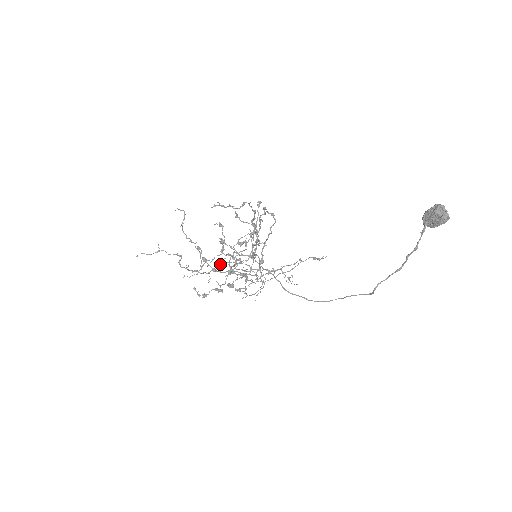
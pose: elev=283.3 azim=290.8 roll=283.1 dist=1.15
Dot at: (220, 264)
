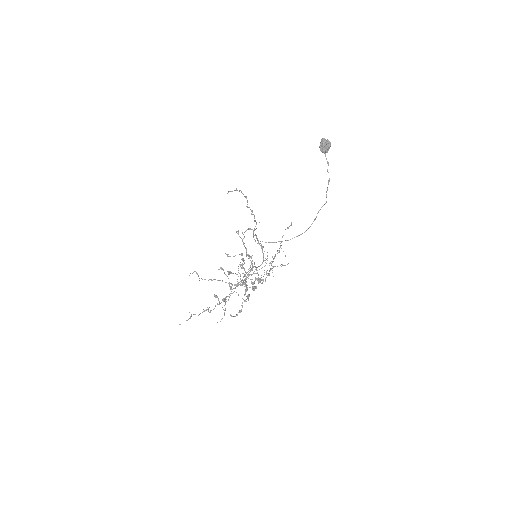
Dot at: (237, 283)
